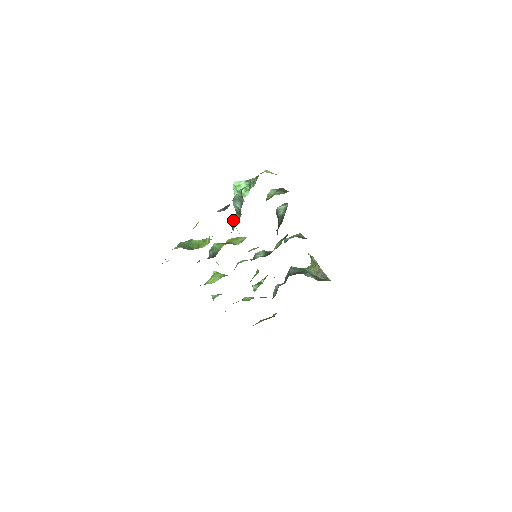
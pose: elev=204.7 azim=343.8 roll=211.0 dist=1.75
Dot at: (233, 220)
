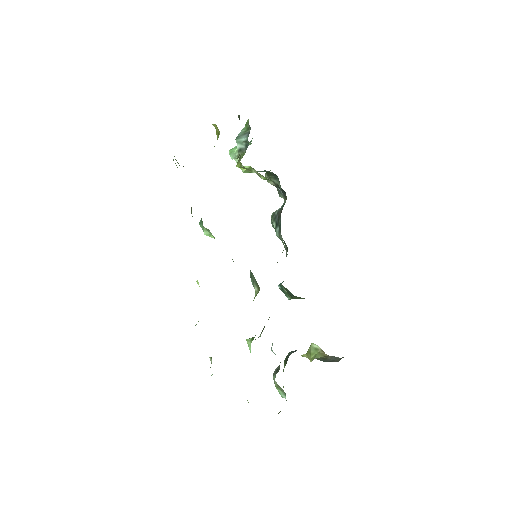
Dot at: (237, 158)
